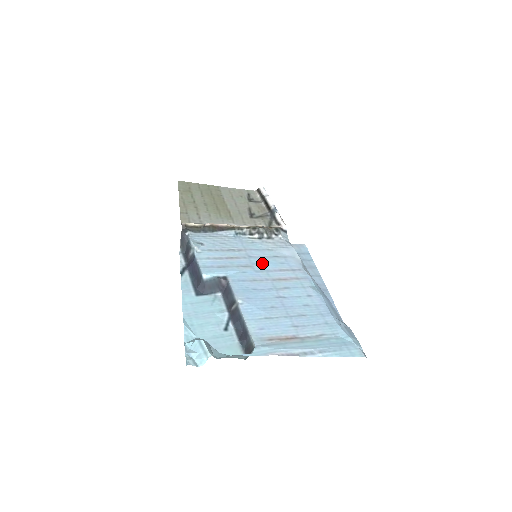
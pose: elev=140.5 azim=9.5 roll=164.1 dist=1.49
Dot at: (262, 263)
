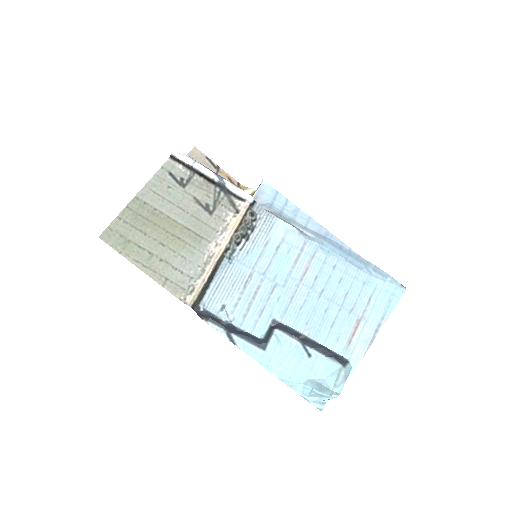
Dot at: (278, 271)
